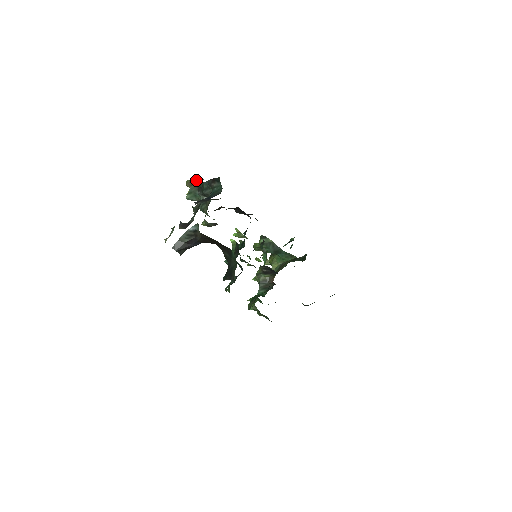
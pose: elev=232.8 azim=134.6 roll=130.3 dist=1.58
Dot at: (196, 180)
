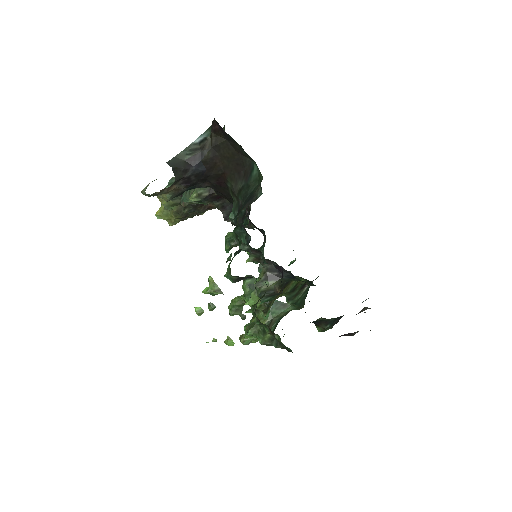
Dot at: occluded
